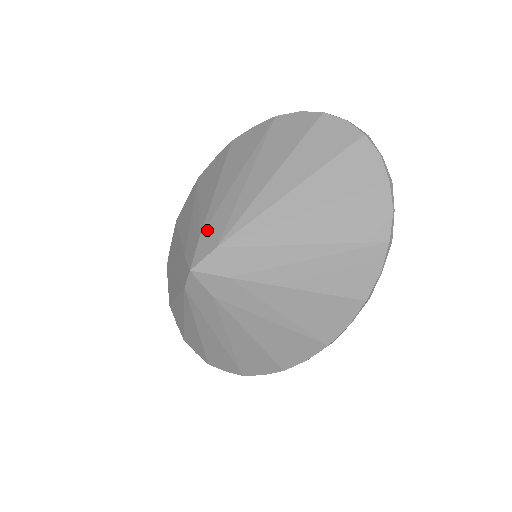
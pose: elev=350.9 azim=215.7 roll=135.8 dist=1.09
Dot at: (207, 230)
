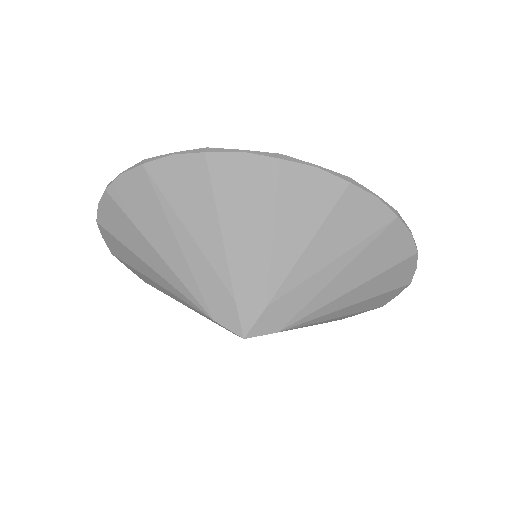
Dot at: (278, 305)
